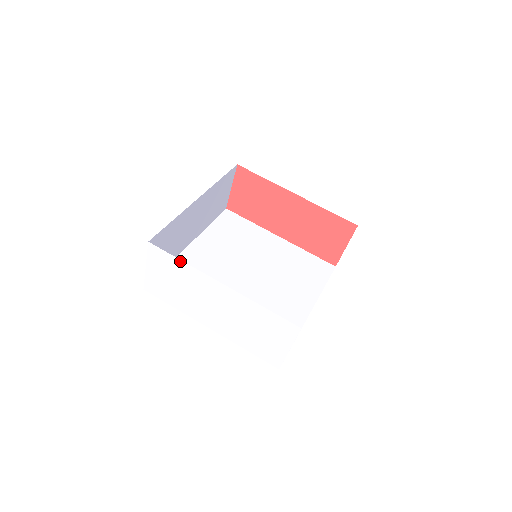
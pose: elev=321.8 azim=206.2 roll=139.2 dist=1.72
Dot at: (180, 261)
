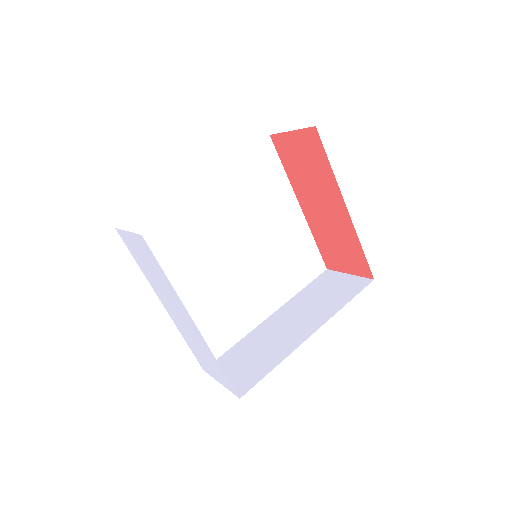
Dot at: (166, 276)
